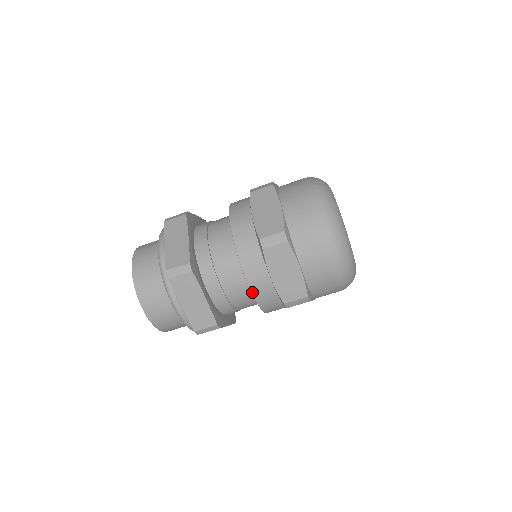
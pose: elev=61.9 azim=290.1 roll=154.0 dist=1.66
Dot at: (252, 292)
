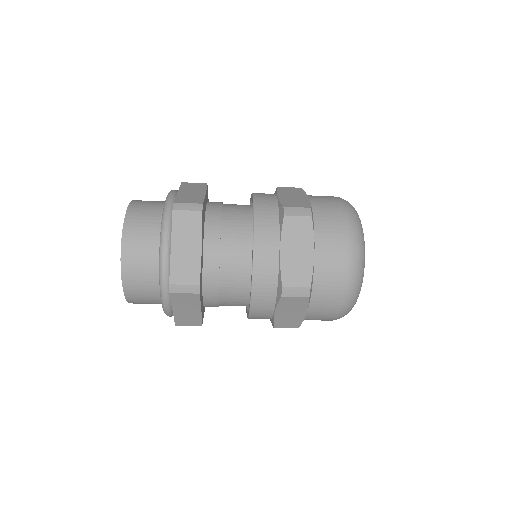
Dot at: occluded
